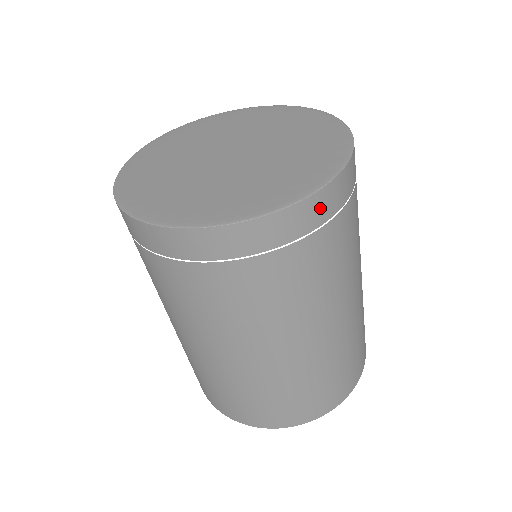
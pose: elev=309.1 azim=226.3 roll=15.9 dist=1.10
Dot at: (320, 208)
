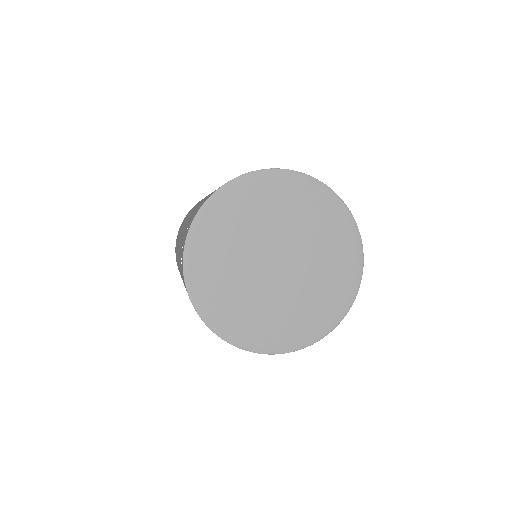
Dot at: occluded
